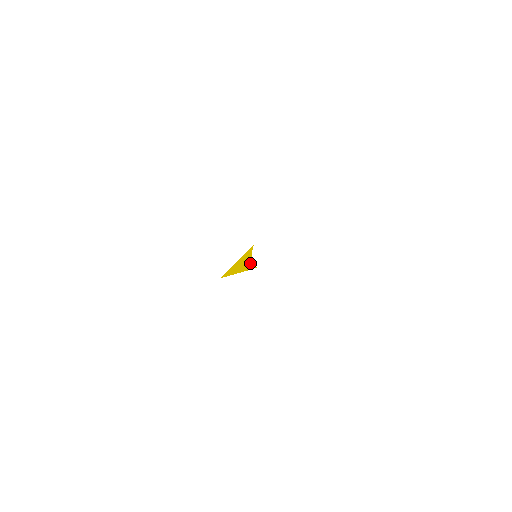
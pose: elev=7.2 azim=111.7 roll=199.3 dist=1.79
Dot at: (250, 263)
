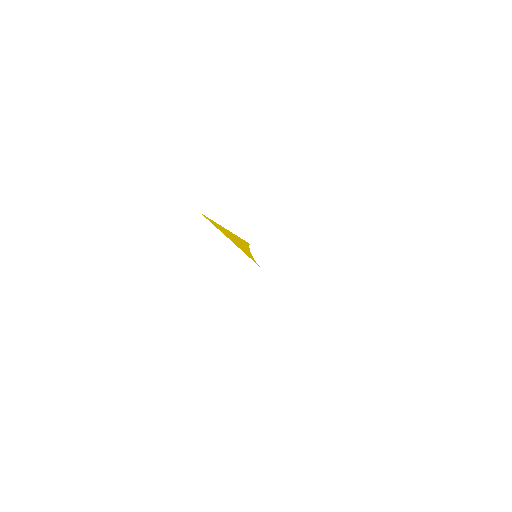
Dot at: (248, 252)
